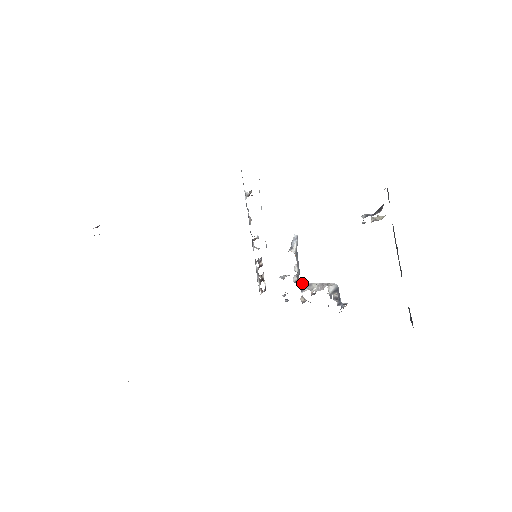
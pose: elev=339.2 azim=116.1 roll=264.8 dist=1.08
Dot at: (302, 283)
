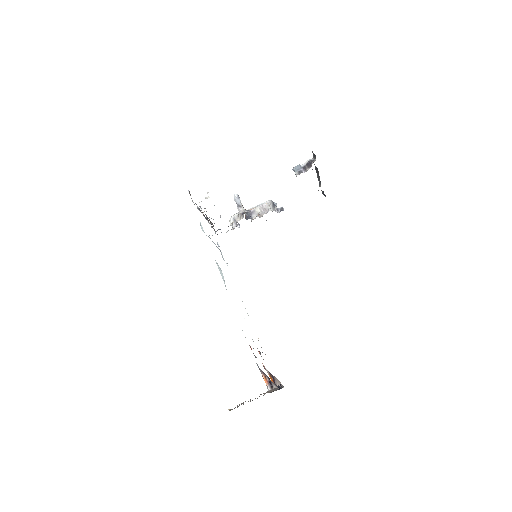
Dot at: (248, 214)
